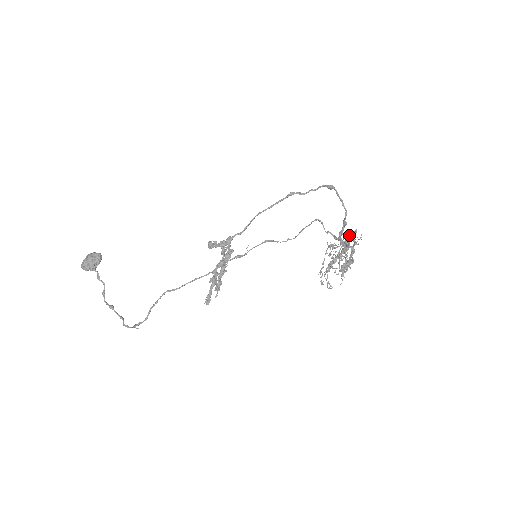
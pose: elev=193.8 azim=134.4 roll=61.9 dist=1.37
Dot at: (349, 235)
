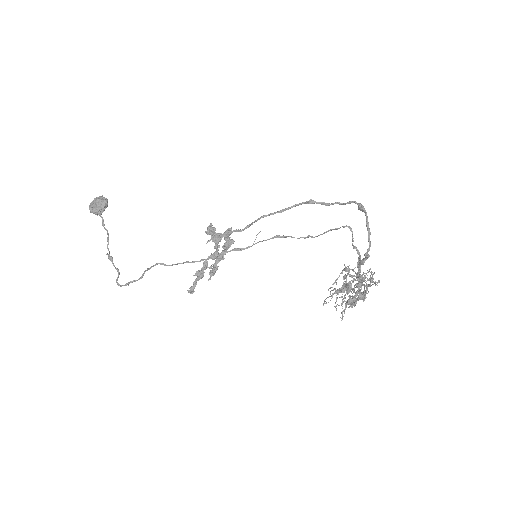
Dot at: (364, 275)
